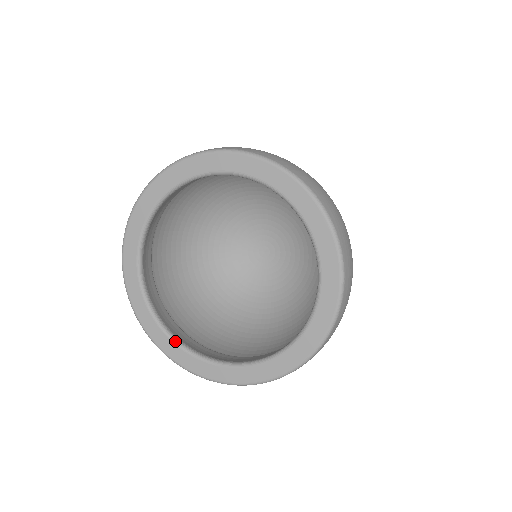
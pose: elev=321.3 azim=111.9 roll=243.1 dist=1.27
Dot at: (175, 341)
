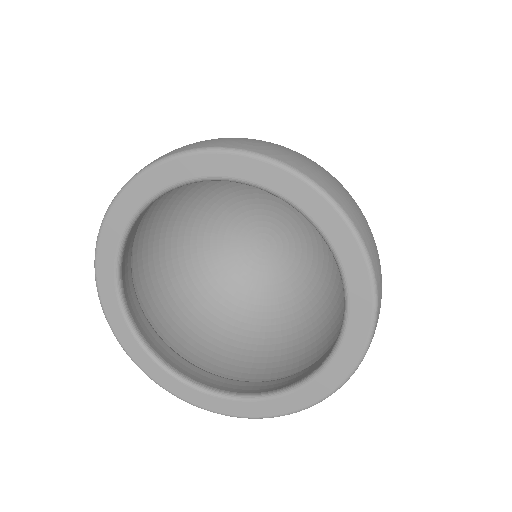
Dot at: (172, 373)
